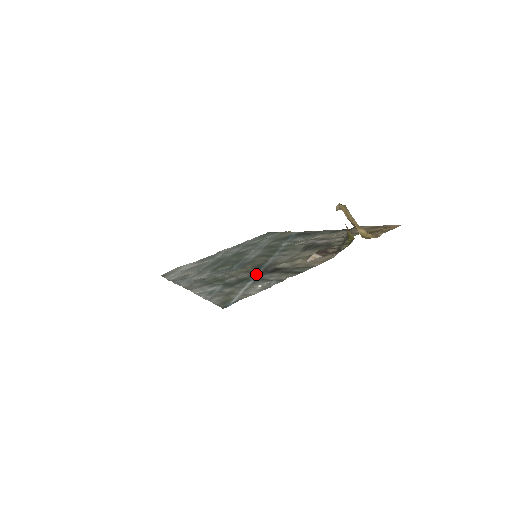
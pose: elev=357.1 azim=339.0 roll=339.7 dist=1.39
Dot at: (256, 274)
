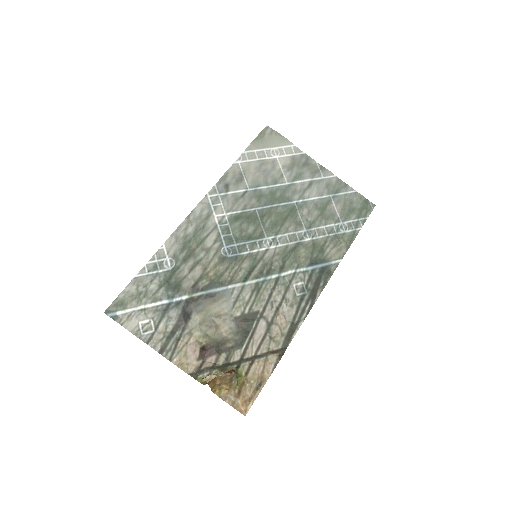
Dot at: (187, 295)
